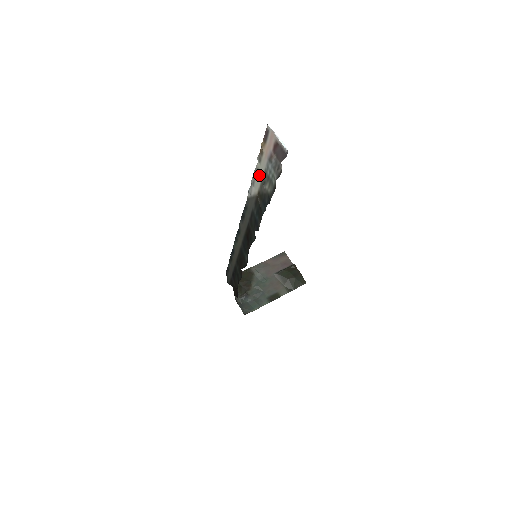
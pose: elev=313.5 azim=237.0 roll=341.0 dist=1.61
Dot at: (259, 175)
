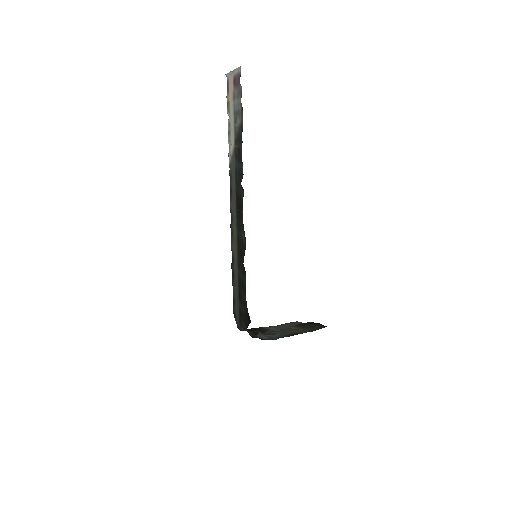
Dot at: (231, 125)
